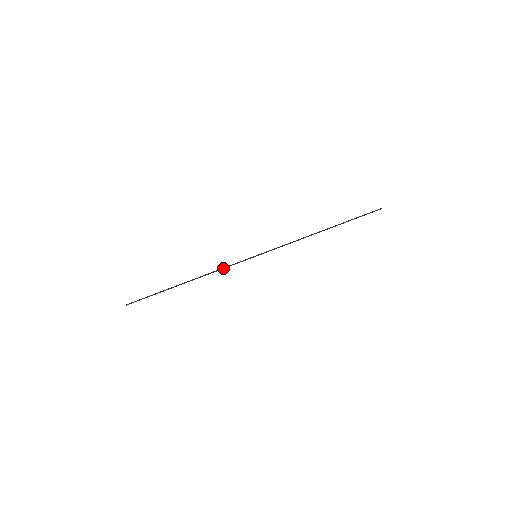
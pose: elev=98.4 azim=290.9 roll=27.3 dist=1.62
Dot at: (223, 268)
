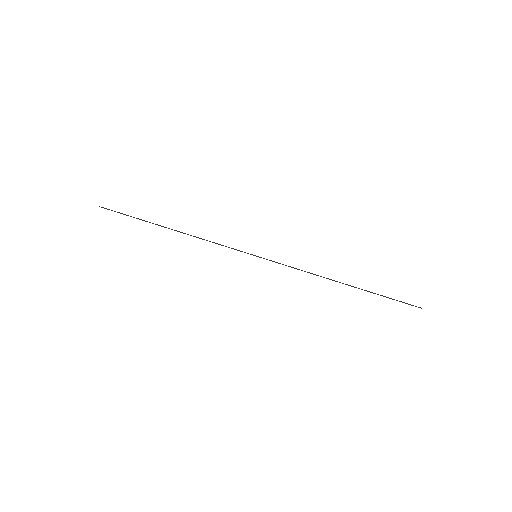
Dot at: (215, 243)
